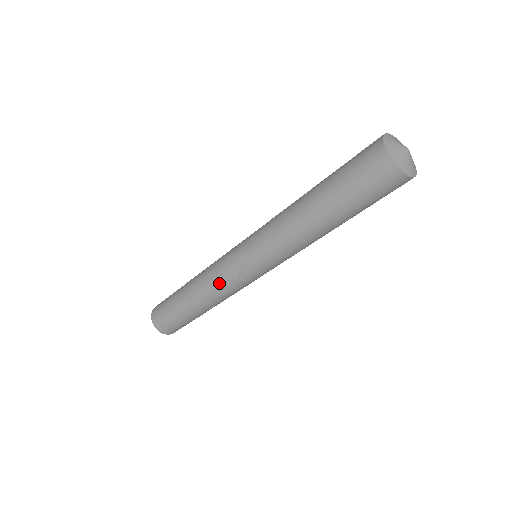
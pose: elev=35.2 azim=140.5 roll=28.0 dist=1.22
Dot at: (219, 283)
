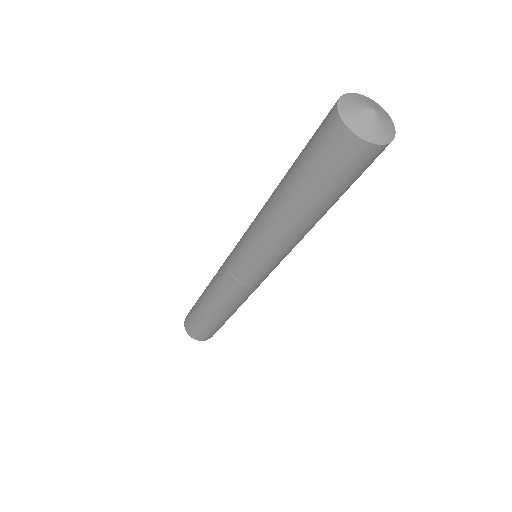
Dot at: (236, 296)
